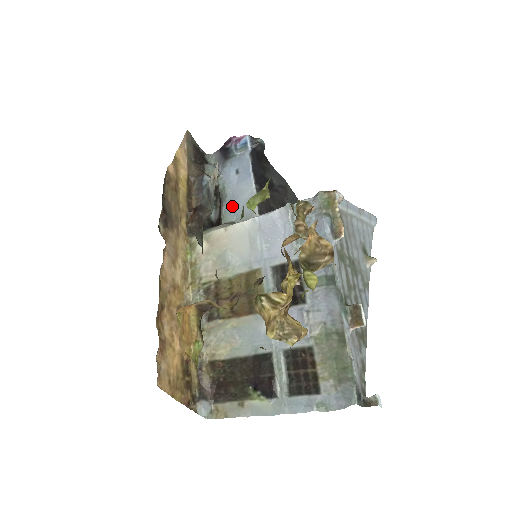
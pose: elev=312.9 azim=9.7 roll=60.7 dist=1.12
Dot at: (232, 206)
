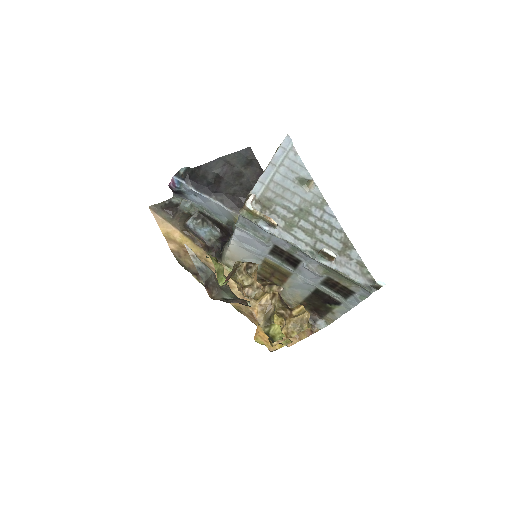
Dot at: (217, 214)
